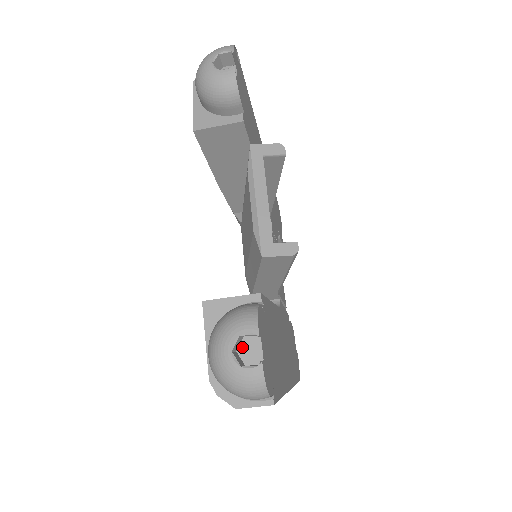
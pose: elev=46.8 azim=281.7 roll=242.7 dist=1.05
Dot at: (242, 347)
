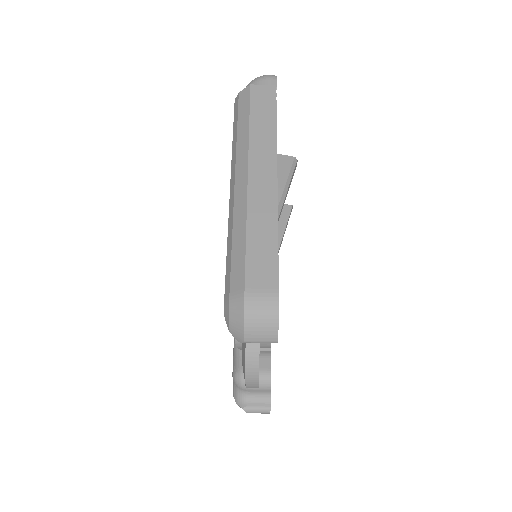
Dot at: occluded
